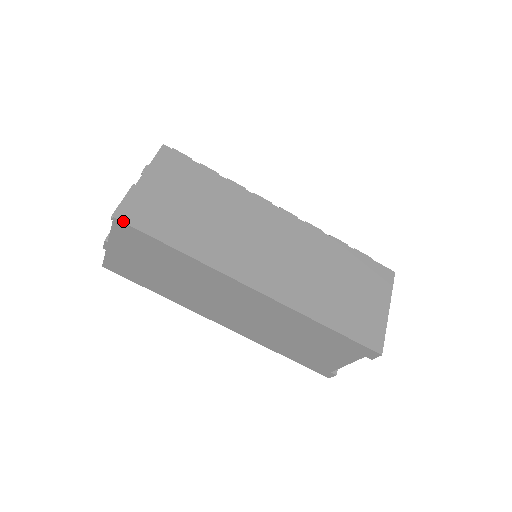
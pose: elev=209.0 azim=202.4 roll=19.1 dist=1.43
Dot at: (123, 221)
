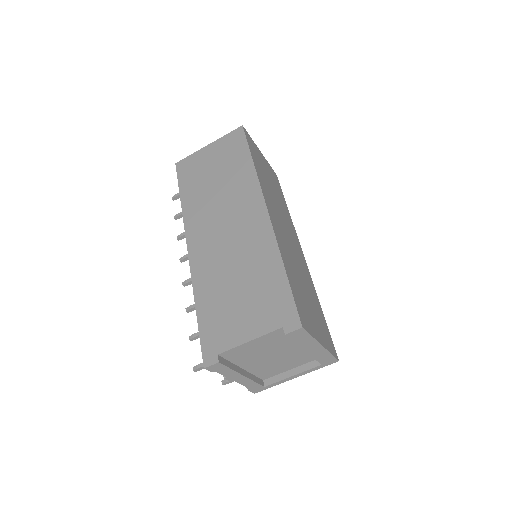
Dot at: (244, 130)
